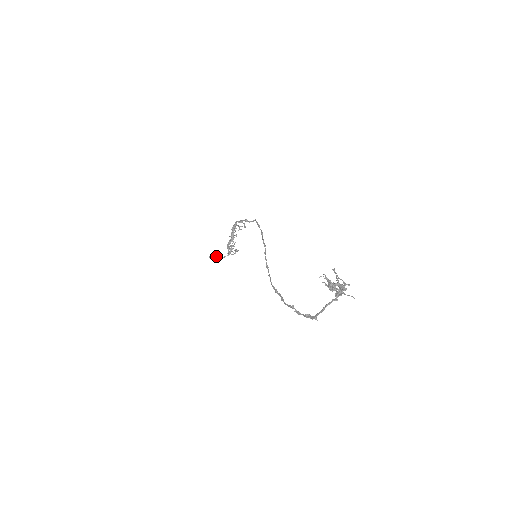
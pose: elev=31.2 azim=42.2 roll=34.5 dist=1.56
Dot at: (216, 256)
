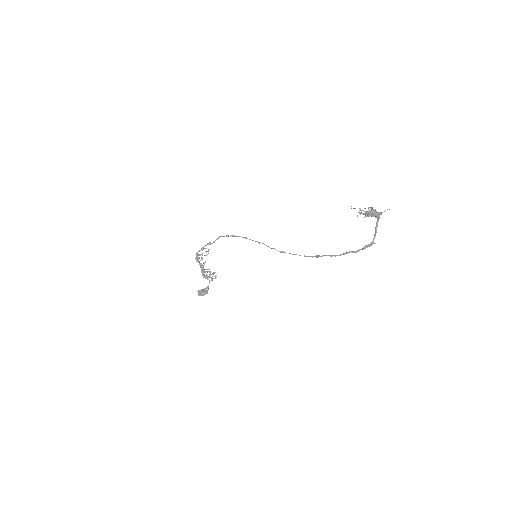
Dot at: (203, 290)
